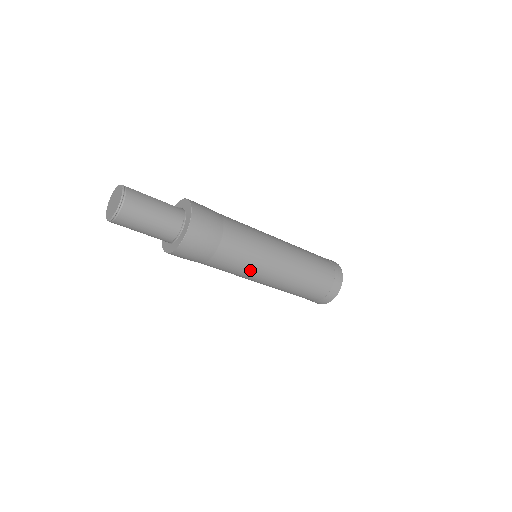
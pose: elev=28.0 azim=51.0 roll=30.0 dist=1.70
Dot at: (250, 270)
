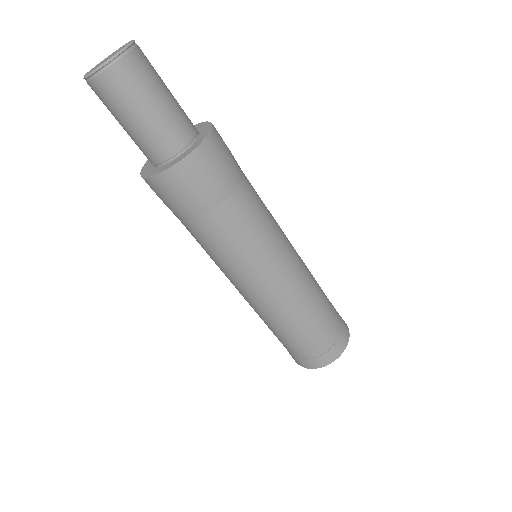
Dot at: (259, 255)
